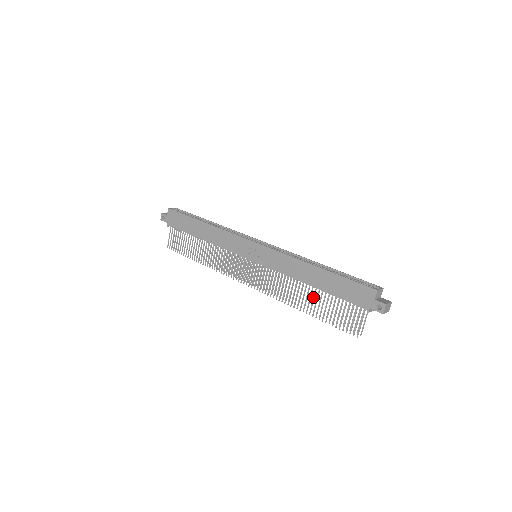
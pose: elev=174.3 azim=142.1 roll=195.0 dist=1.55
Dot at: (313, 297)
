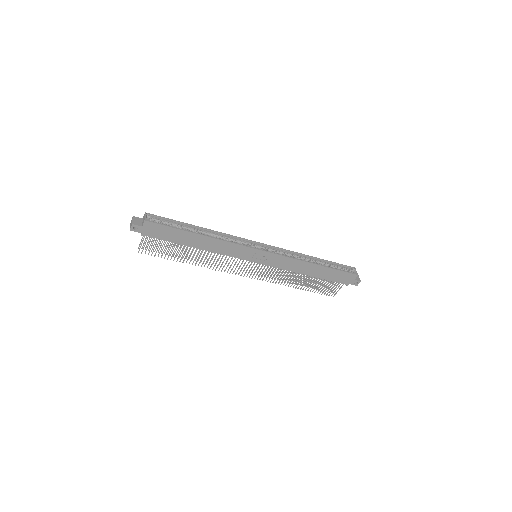
Dot at: (307, 280)
